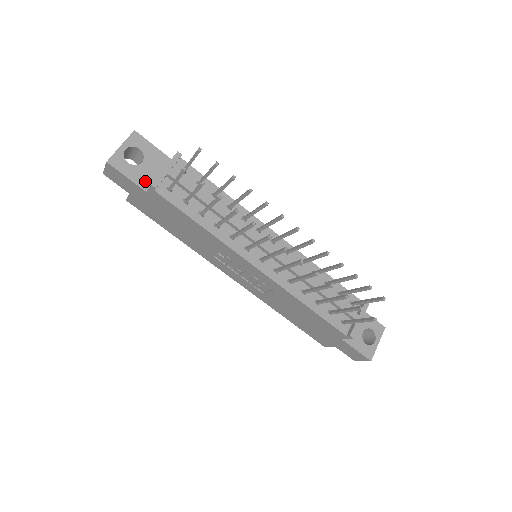
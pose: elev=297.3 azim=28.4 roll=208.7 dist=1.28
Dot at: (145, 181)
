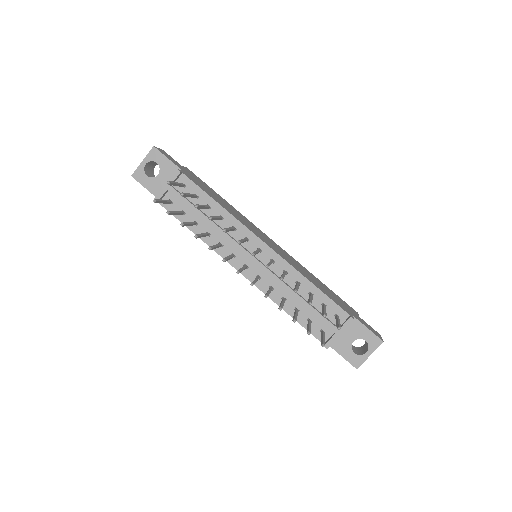
Dot at: (159, 191)
